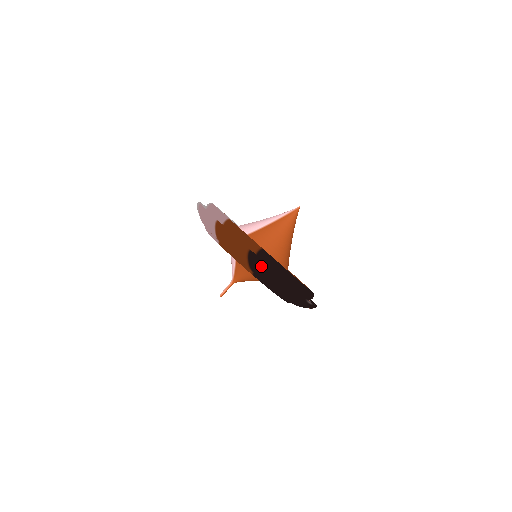
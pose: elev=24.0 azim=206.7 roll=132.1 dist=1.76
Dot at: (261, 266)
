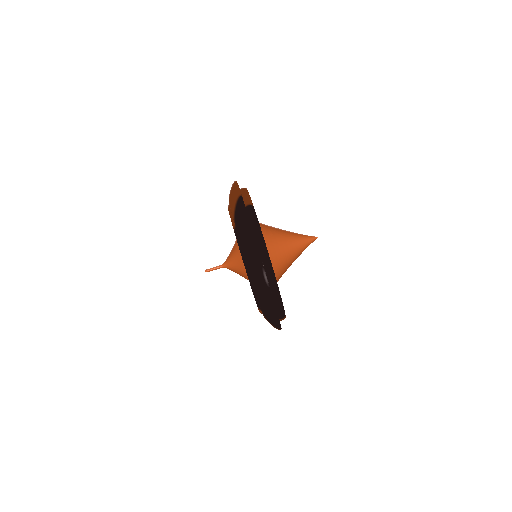
Dot at: (241, 210)
